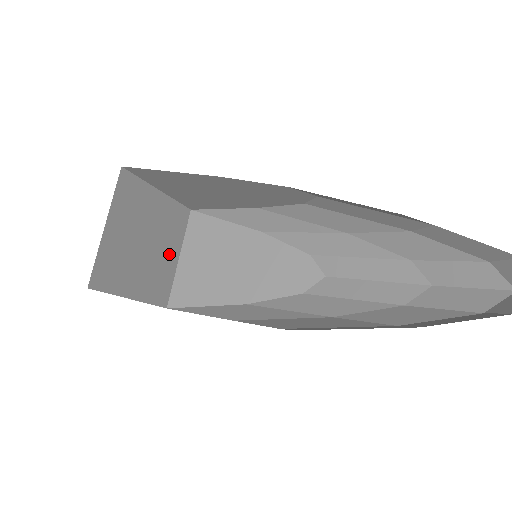
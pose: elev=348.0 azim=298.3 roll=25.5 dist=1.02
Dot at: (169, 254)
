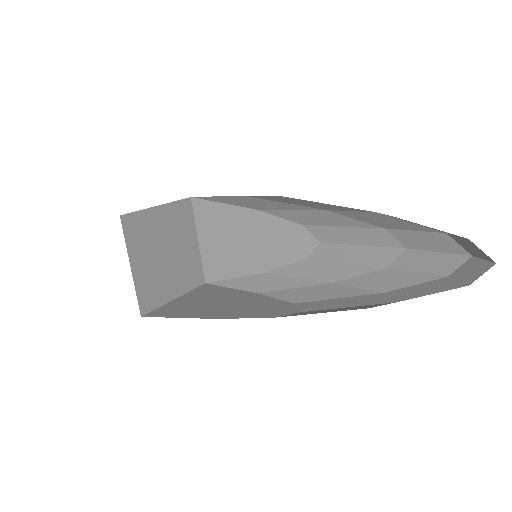
Dot at: (173, 285)
